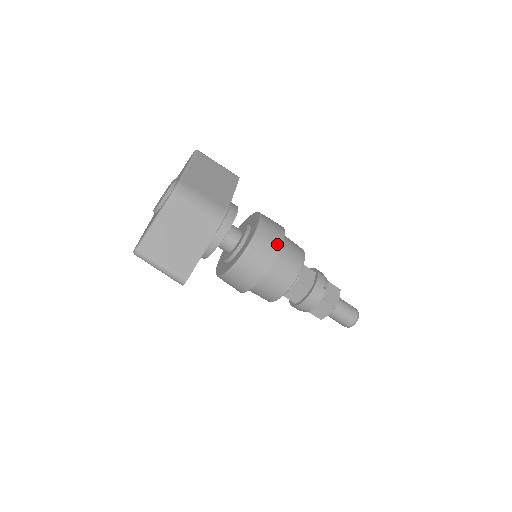
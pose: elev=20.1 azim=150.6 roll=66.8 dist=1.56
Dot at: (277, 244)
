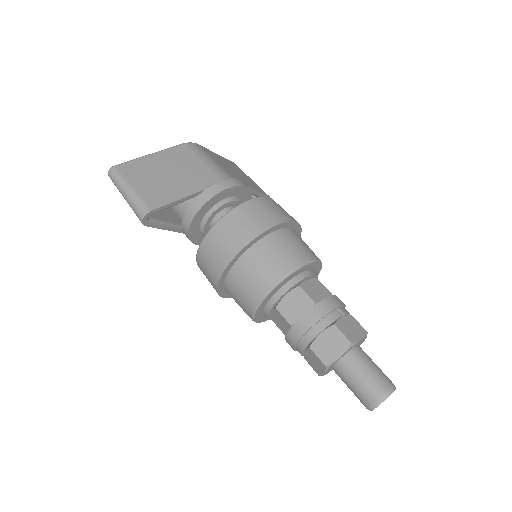
Dot at: (282, 217)
